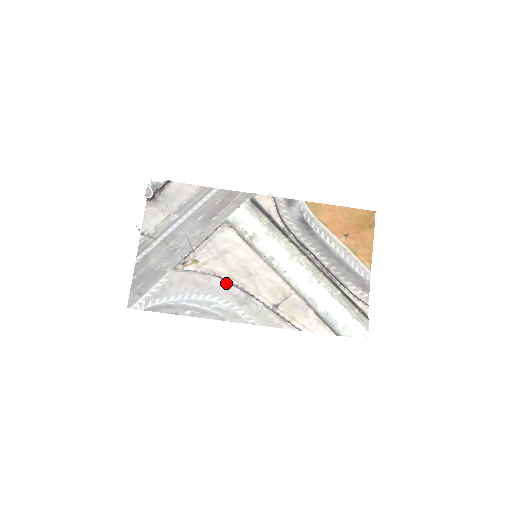
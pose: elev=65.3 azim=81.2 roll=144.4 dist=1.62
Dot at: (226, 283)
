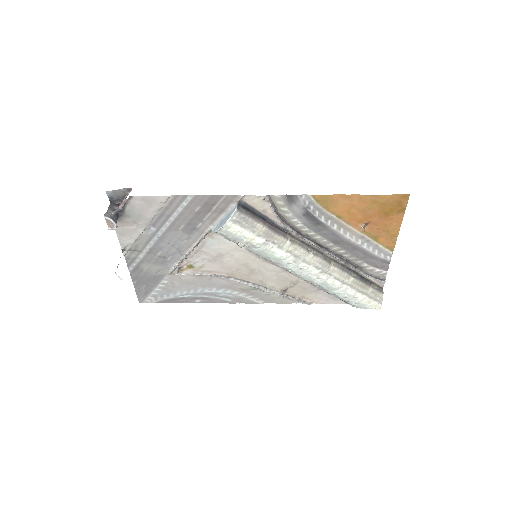
Dot at: (229, 279)
